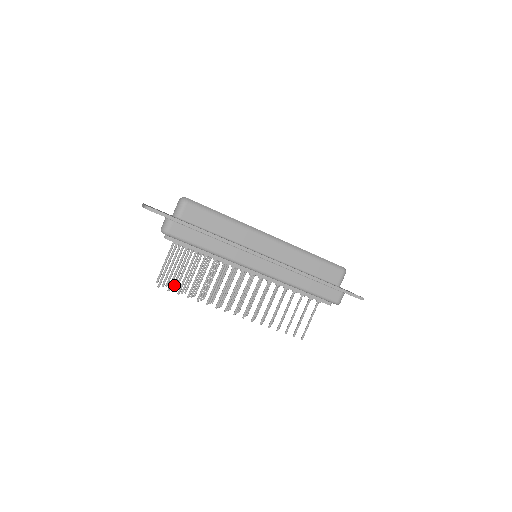
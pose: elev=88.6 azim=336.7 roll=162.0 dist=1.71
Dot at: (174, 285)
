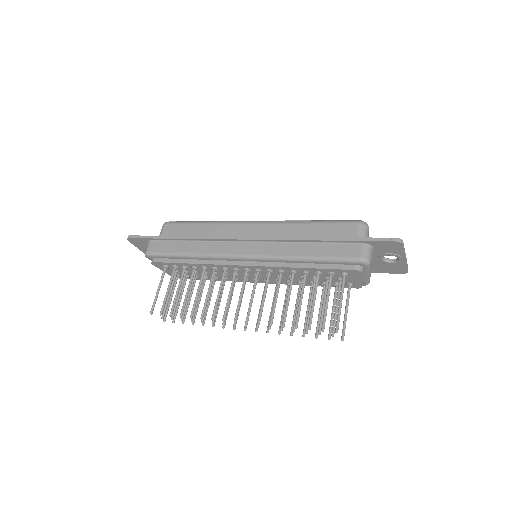
Dot at: (173, 313)
